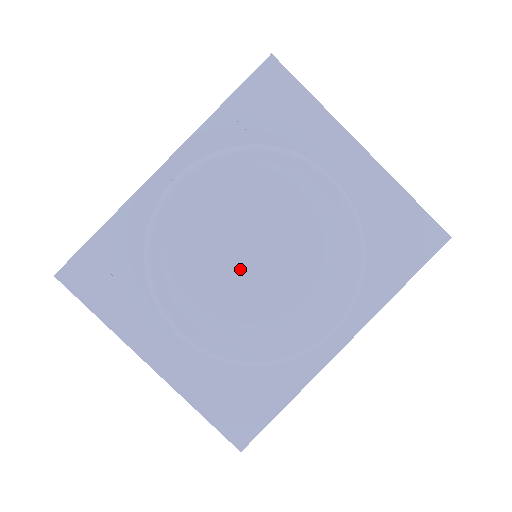
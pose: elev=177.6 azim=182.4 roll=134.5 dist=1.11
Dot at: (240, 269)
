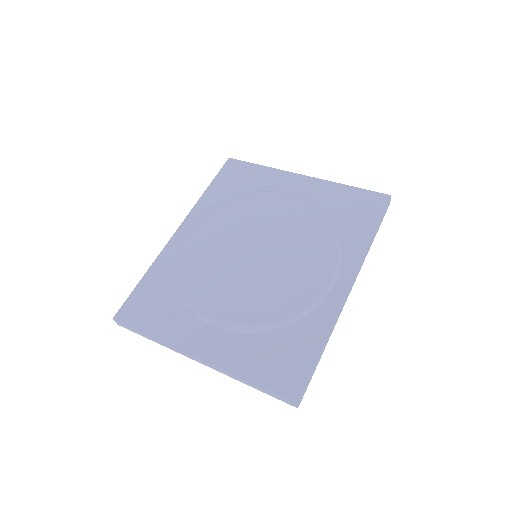
Dot at: (245, 261)
